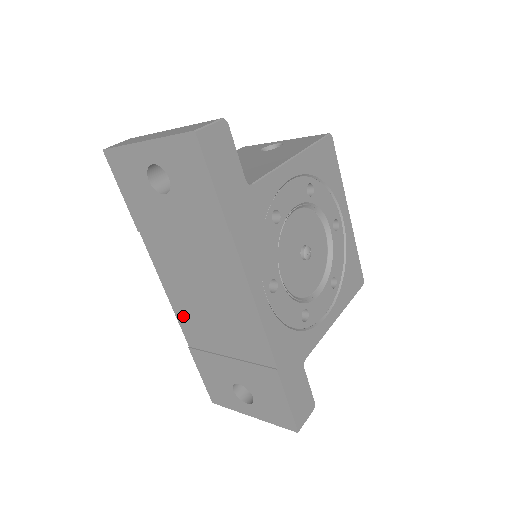
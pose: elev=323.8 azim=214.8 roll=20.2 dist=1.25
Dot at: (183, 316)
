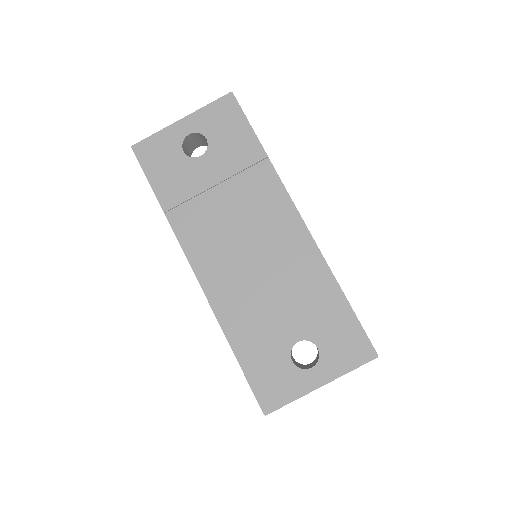
Dot at: (218, 293)
